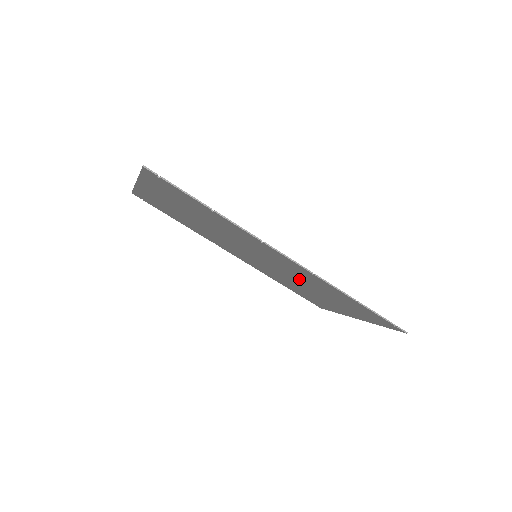
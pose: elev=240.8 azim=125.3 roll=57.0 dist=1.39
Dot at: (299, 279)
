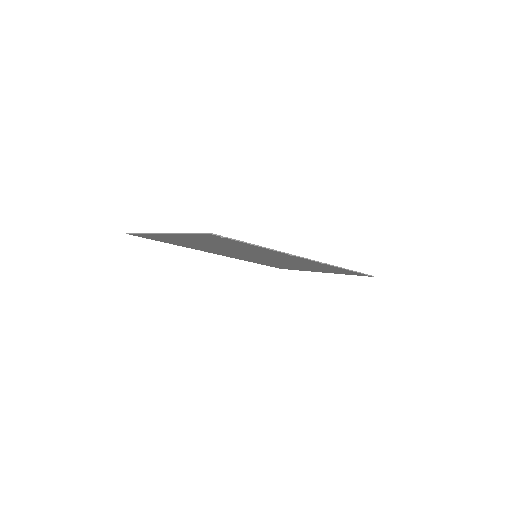
Dot at: (292, 263)
